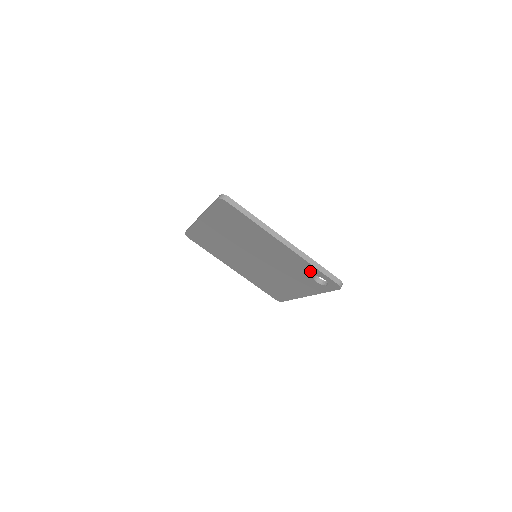
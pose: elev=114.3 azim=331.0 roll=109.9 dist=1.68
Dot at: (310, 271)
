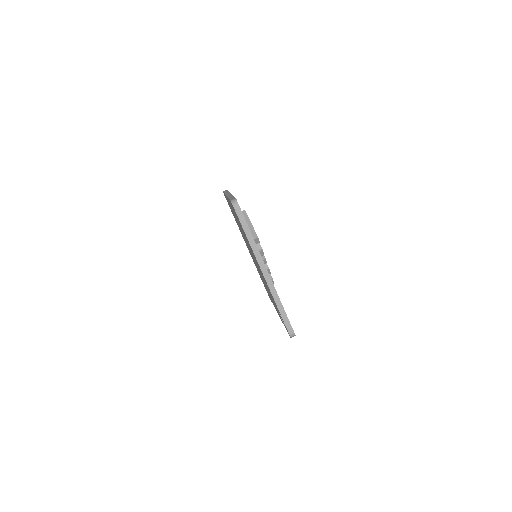
Dot at: occluded
